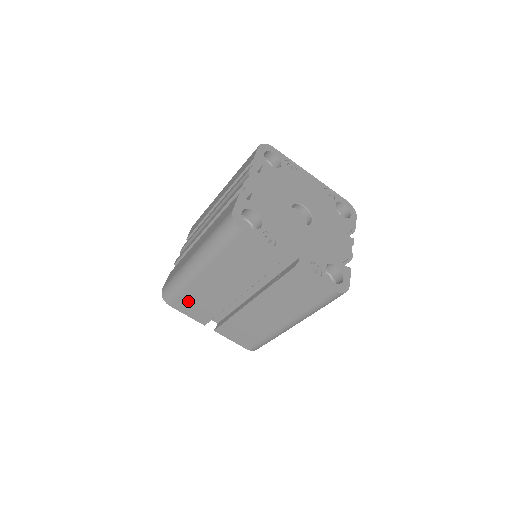
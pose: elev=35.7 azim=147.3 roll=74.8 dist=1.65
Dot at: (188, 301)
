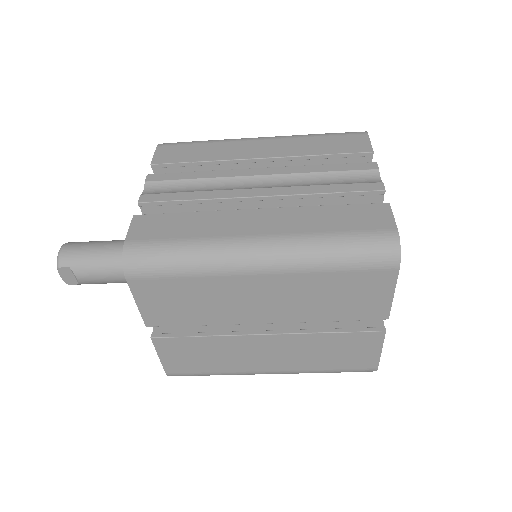
Dot at: (173, 290)
